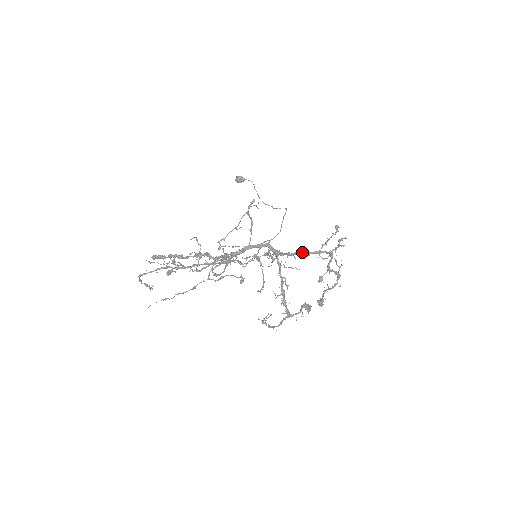
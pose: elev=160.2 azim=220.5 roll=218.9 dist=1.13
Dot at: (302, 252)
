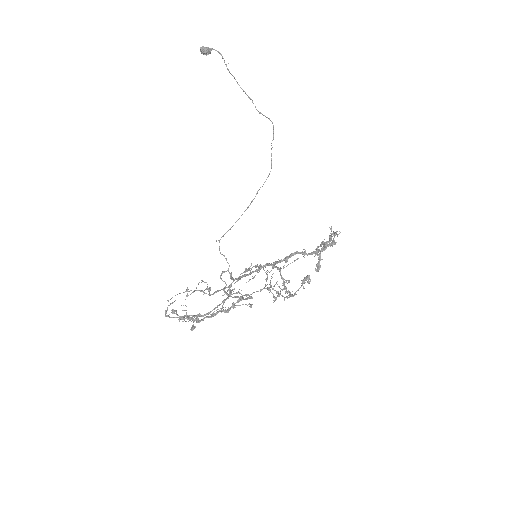
Dot at: occluded
